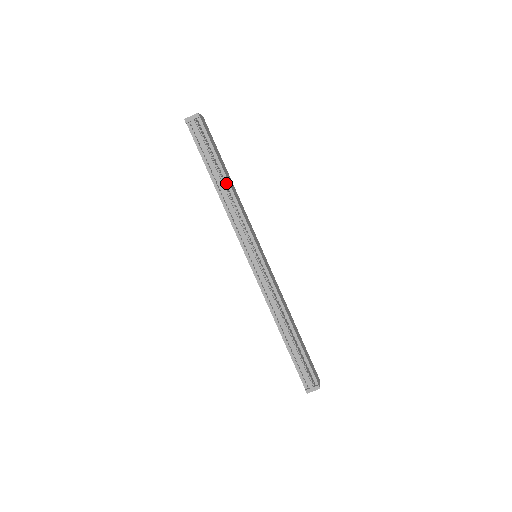
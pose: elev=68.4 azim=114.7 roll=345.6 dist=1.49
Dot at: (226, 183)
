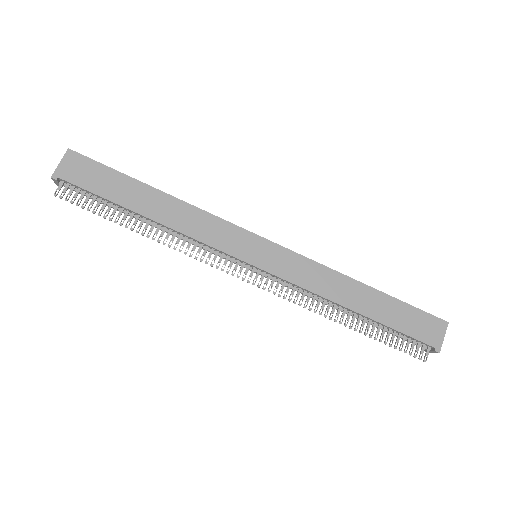
Dot at: (150, 220)
